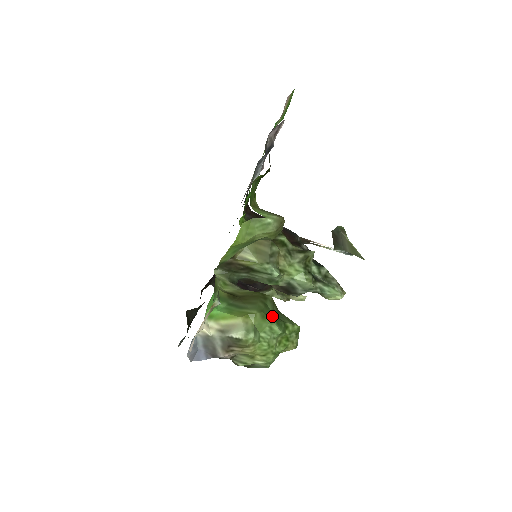
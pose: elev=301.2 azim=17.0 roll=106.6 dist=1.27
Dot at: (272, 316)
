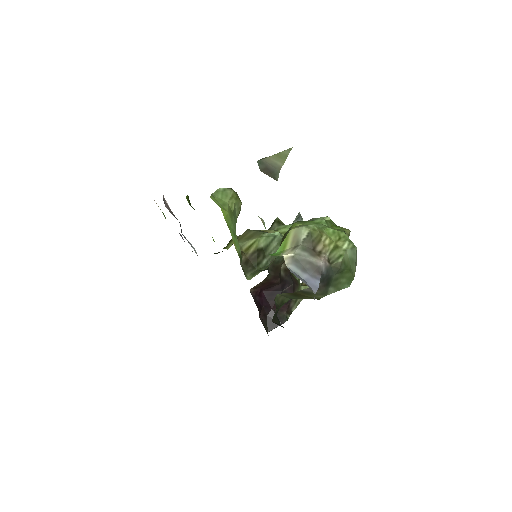
Dot at: occluded
